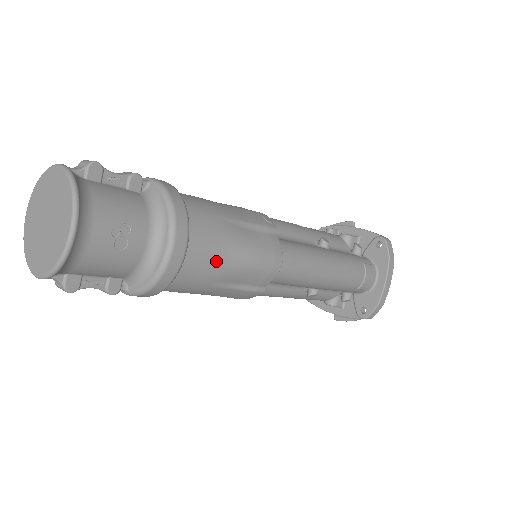
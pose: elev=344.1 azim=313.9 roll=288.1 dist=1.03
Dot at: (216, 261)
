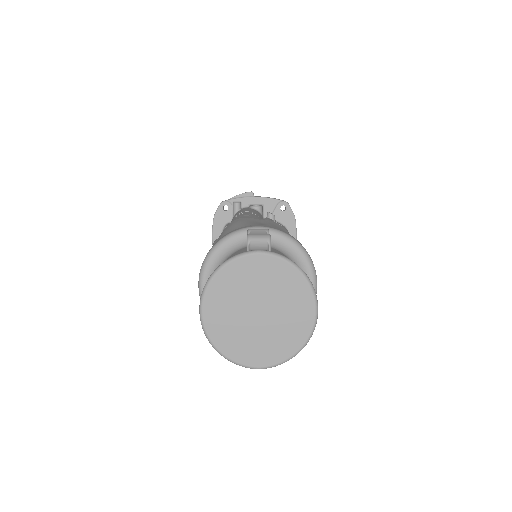
Dot at: occluded
